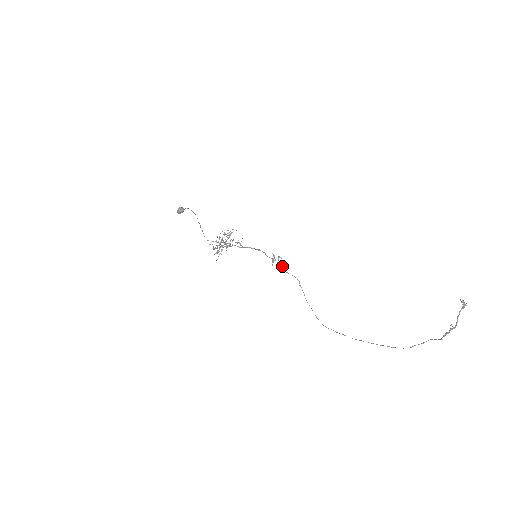
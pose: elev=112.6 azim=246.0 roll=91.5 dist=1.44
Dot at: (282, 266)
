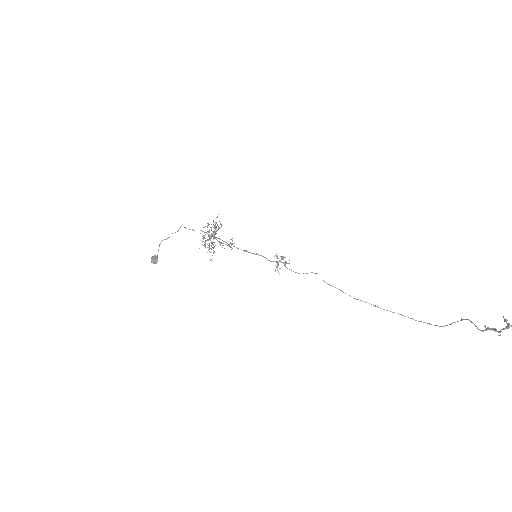
Dot at: occluded
